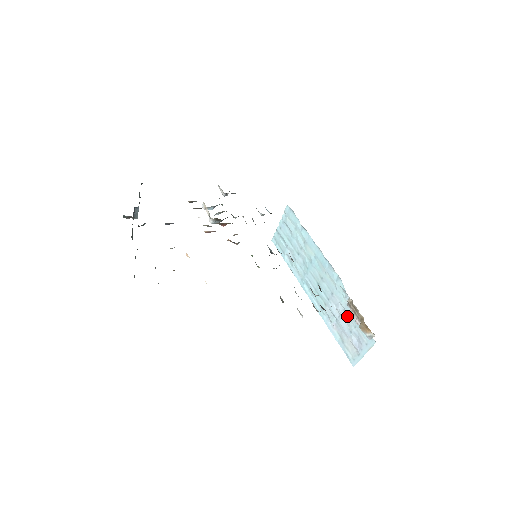
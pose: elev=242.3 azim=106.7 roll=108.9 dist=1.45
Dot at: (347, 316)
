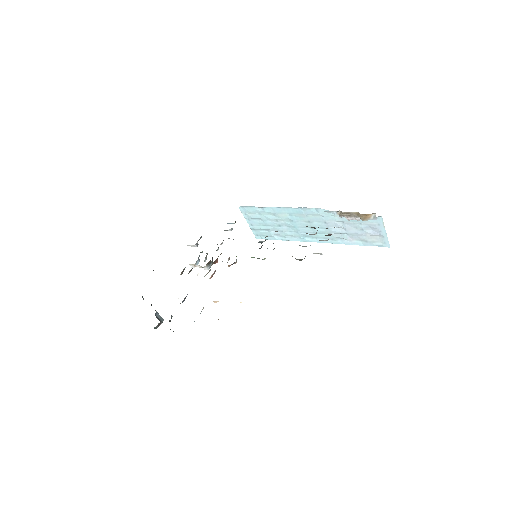
Dot at: (349, 224)
